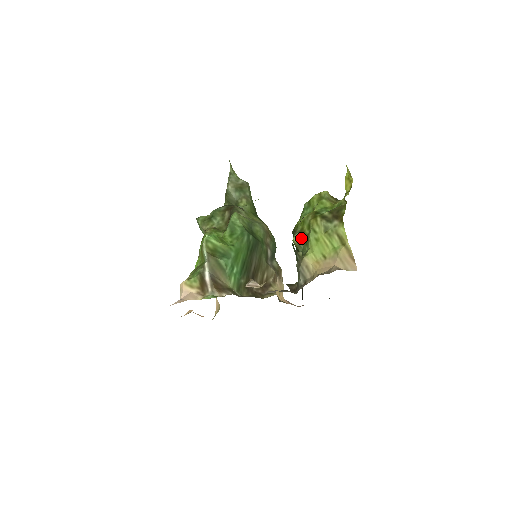
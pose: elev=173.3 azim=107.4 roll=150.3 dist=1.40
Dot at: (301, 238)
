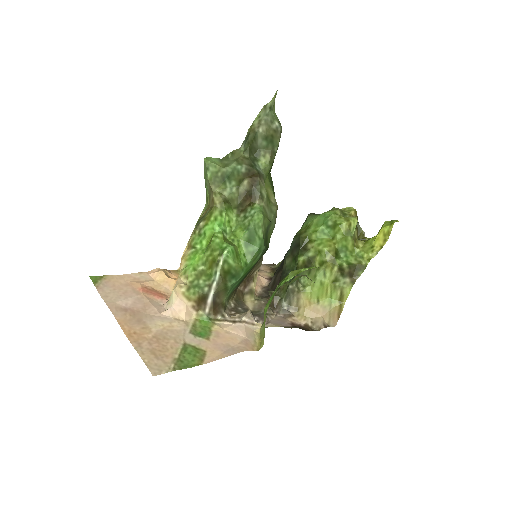
Dot at: (307, 264)
